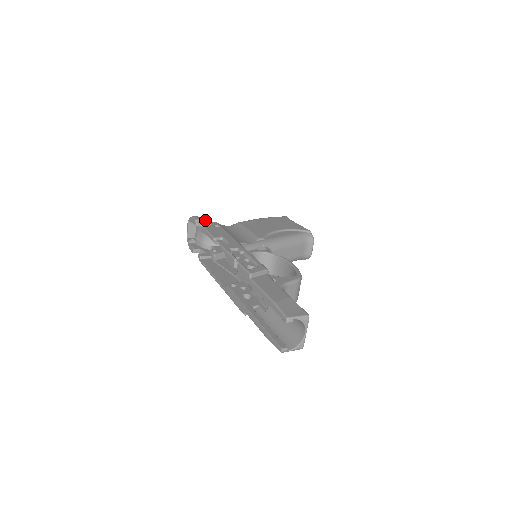
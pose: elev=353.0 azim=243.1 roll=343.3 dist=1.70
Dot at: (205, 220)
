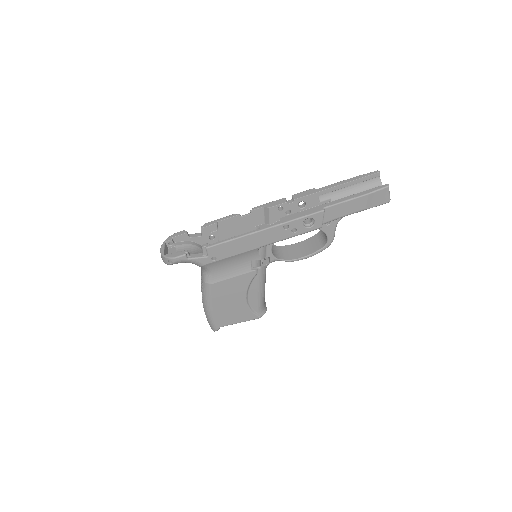
Dot at: (191, 235)
